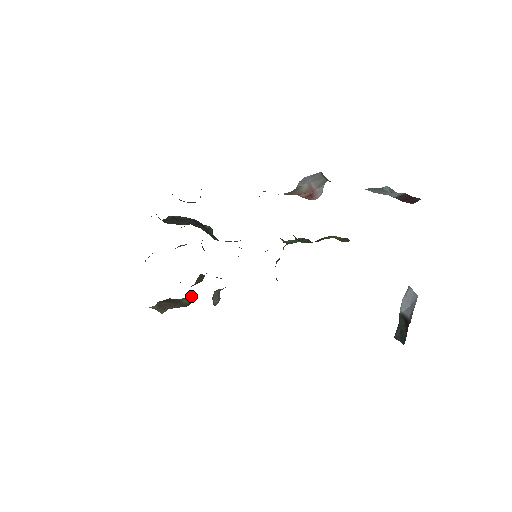
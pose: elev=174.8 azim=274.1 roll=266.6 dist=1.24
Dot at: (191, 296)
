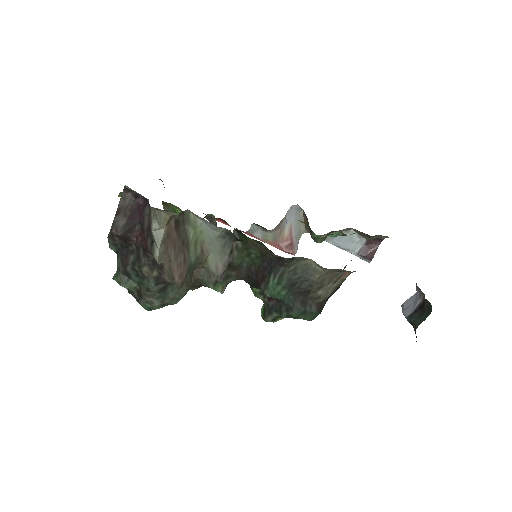
Dot at: (200, 245)
